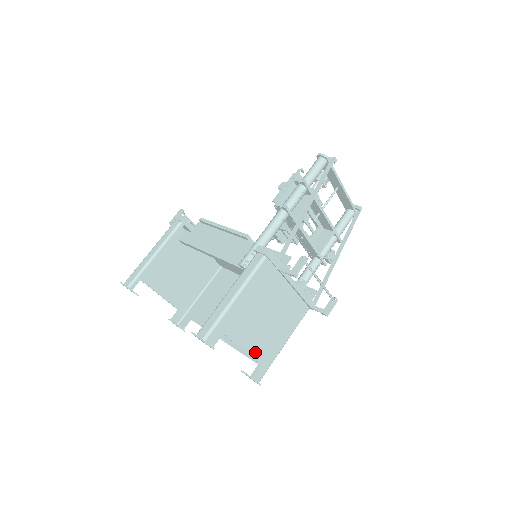
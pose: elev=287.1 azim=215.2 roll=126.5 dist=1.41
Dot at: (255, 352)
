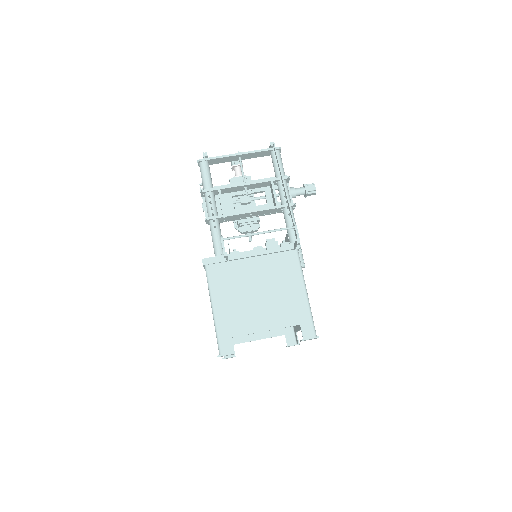
Dot at: (280, 322)
